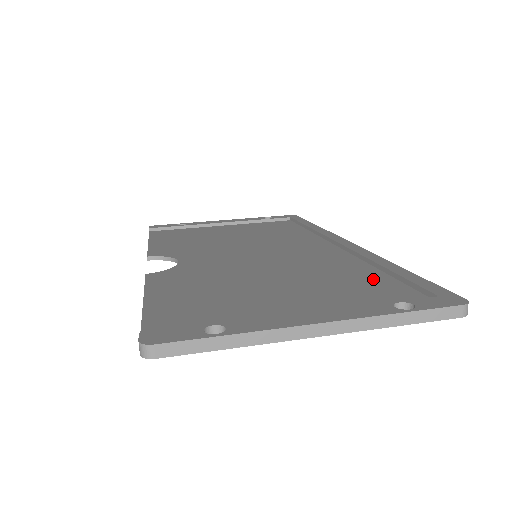
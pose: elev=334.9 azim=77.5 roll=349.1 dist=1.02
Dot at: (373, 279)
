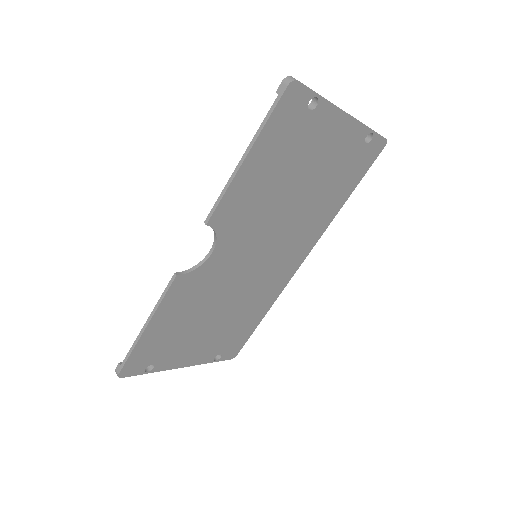
Dot at: occluded
